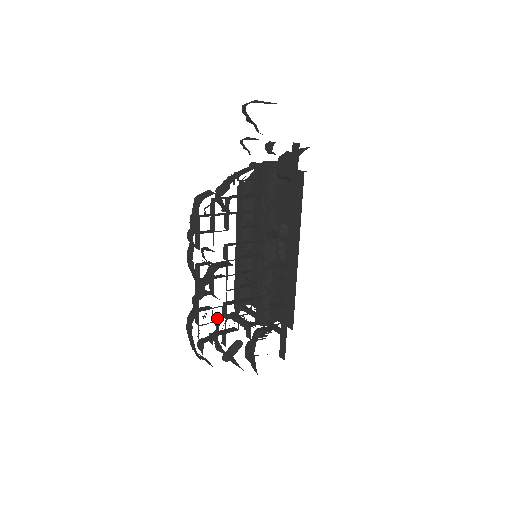
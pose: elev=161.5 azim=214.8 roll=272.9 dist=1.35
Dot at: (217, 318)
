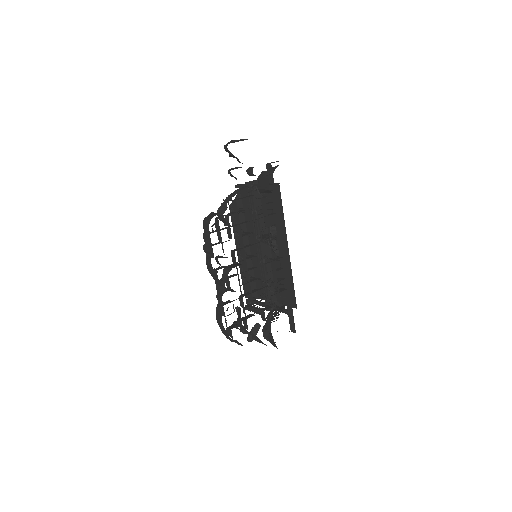
Dot at: (237, 308)
